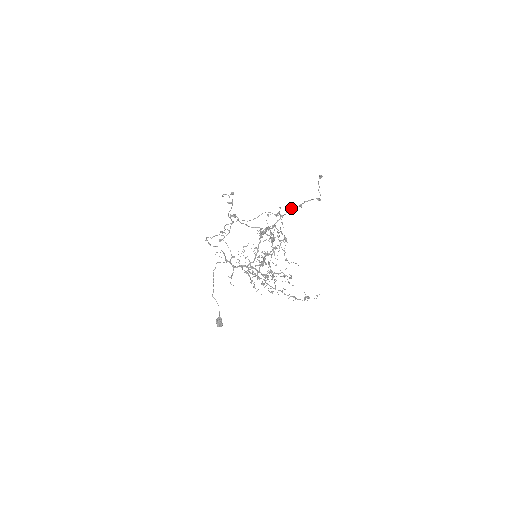
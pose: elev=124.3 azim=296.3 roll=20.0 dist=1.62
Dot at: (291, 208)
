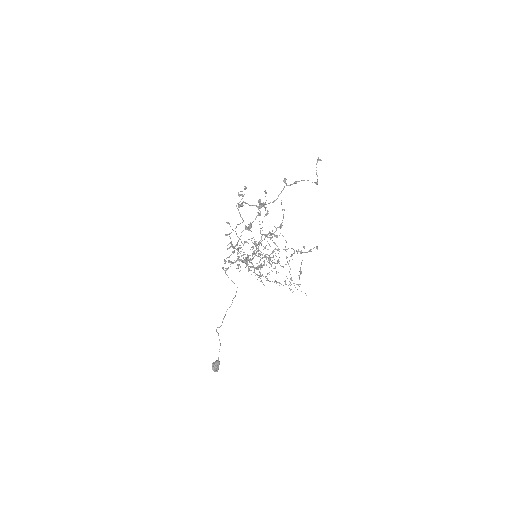
Dot at: (285, 180)
